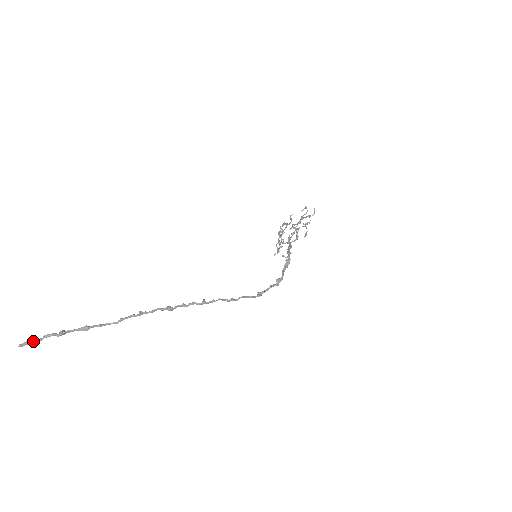
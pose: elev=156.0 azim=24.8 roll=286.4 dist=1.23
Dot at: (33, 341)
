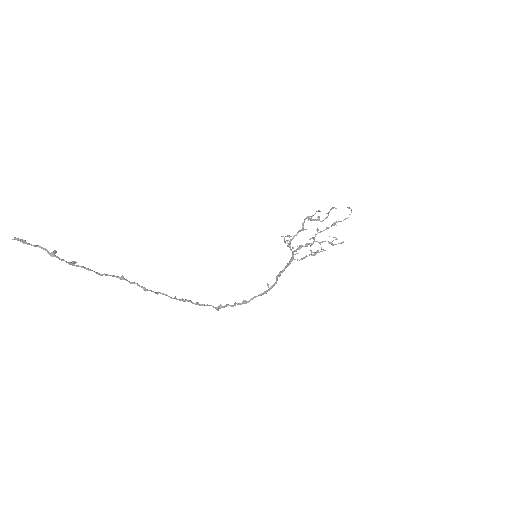
Dot at: (27, 243)
